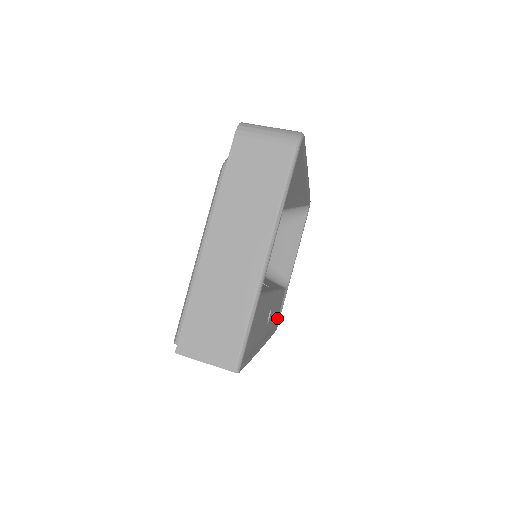
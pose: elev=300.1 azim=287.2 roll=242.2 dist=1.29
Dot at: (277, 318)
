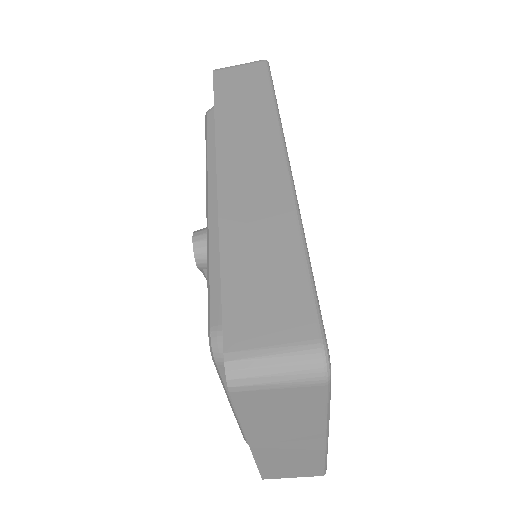
Dot at: occluded
